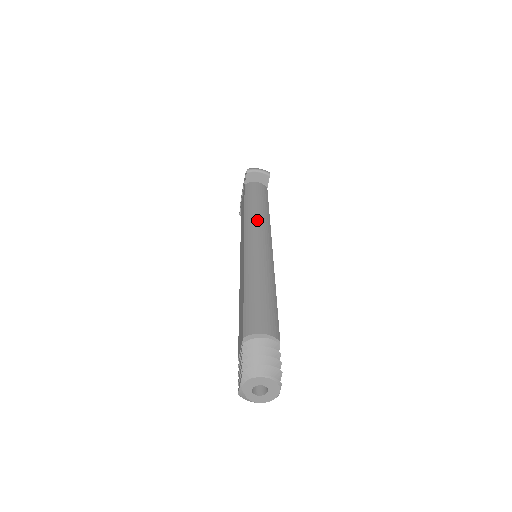
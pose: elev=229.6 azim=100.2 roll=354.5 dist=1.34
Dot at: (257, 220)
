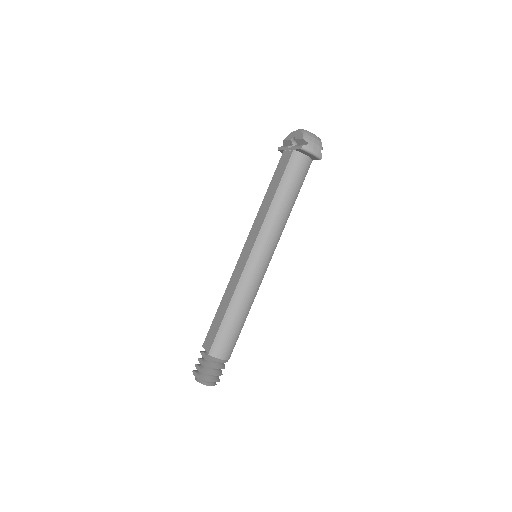
Dot at: (274, 228)
